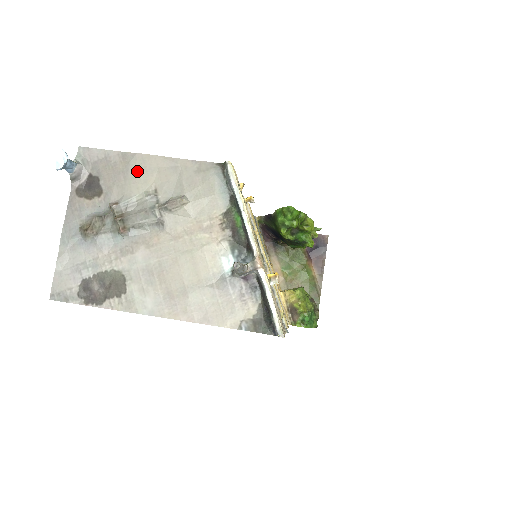
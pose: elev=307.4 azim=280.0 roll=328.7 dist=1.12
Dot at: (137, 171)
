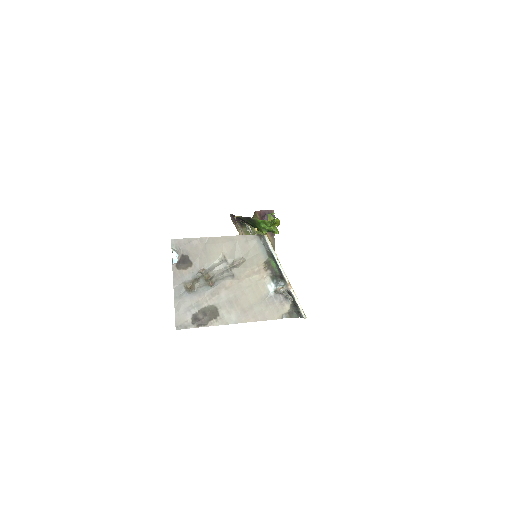
Dot at: (211, 248)
